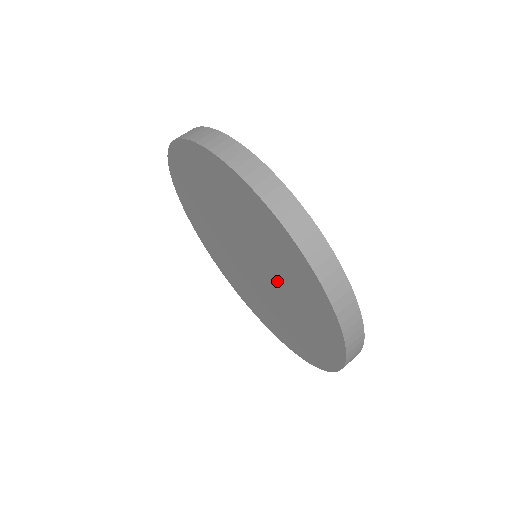
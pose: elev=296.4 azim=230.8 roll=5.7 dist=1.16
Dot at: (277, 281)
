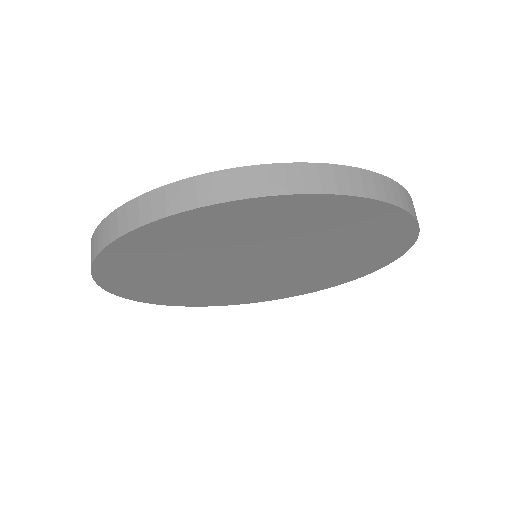
Dot at: (318, 260)
